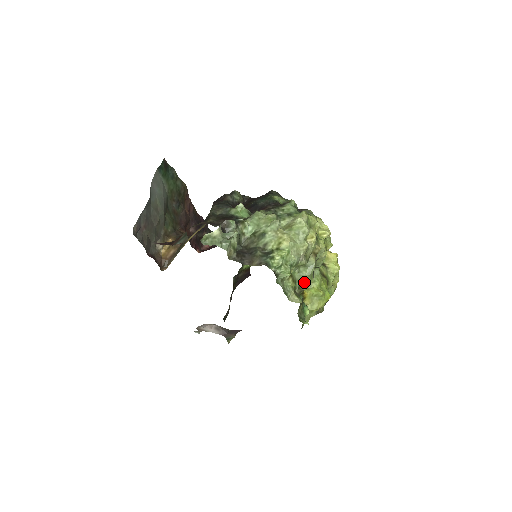
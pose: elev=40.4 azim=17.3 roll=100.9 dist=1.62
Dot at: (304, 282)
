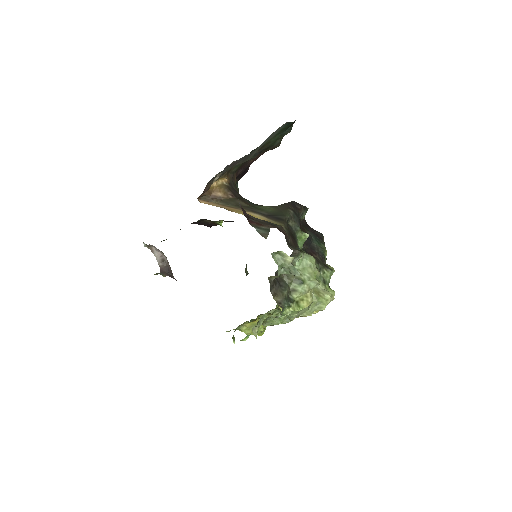
Dot at: (270, 322)
